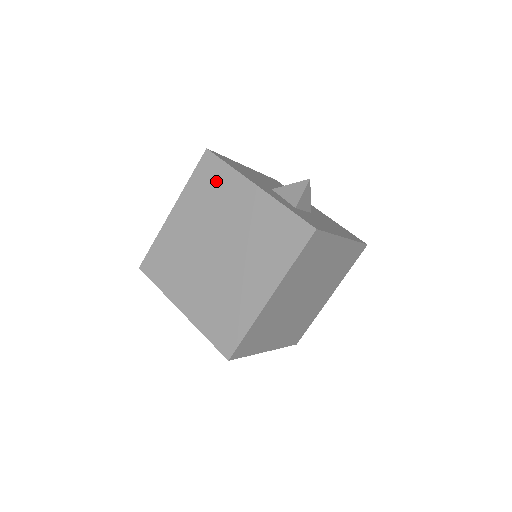
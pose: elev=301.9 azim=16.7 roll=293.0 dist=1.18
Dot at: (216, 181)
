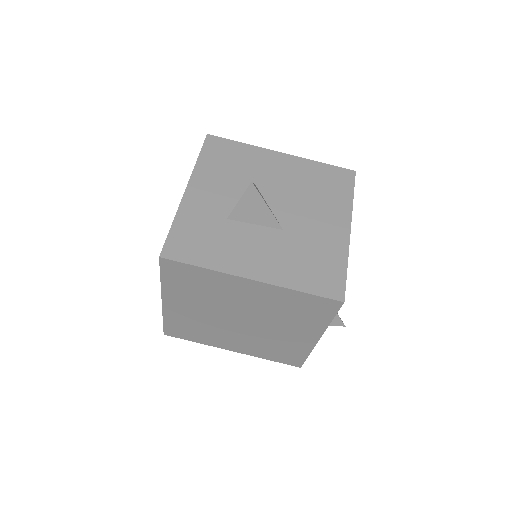
Dot at: (309, 314)
